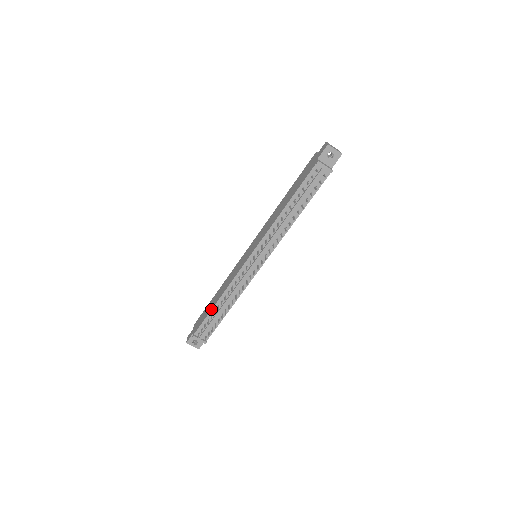
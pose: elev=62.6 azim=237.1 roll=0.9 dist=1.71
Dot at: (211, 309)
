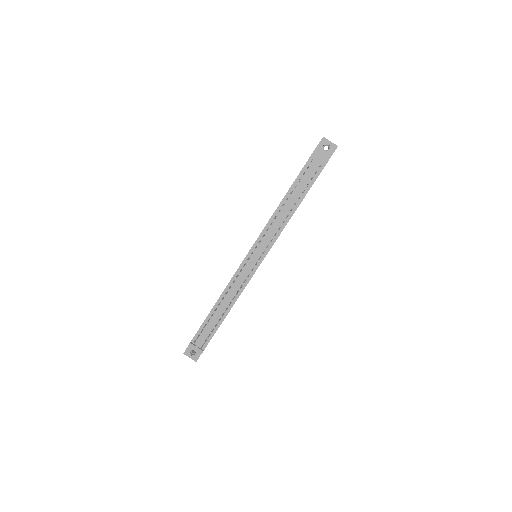
Dot at: occluded
